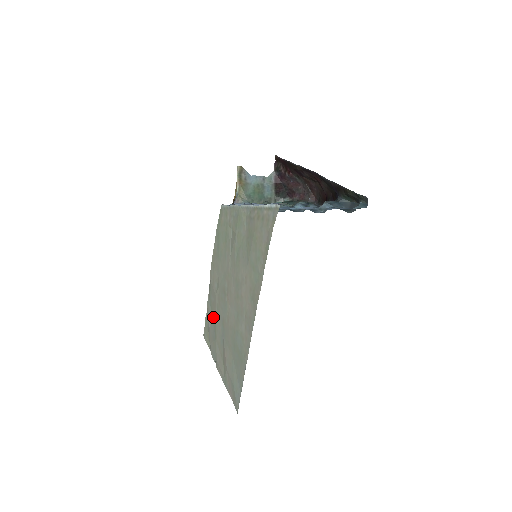
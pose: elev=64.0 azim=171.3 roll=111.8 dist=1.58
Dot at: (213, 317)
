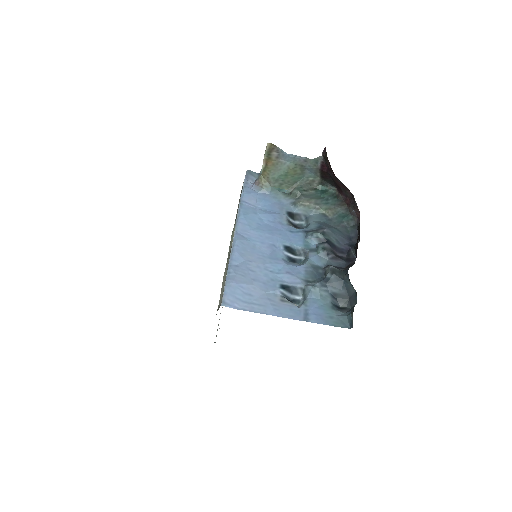
Dot at: occluded
